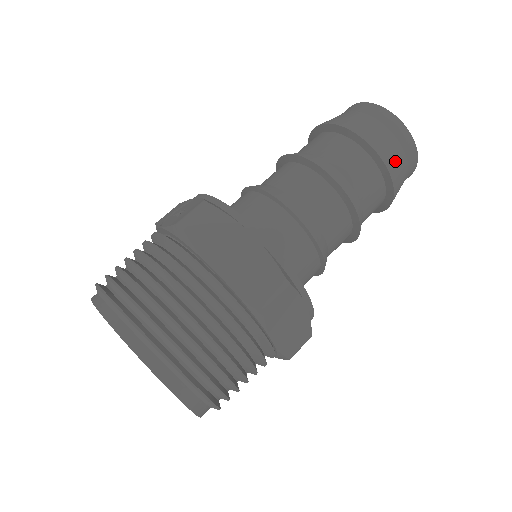
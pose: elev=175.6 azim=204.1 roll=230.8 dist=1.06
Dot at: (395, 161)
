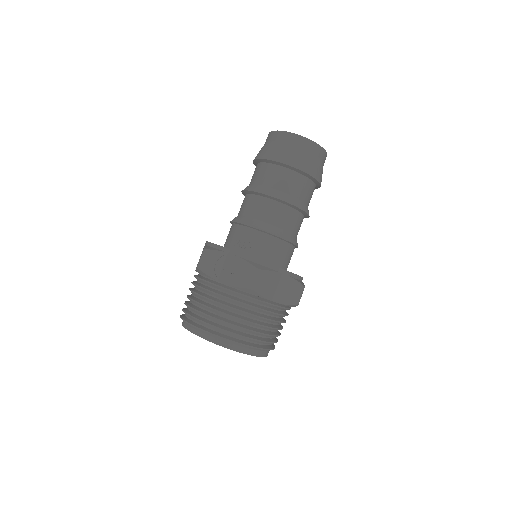
Dot at: occluded
